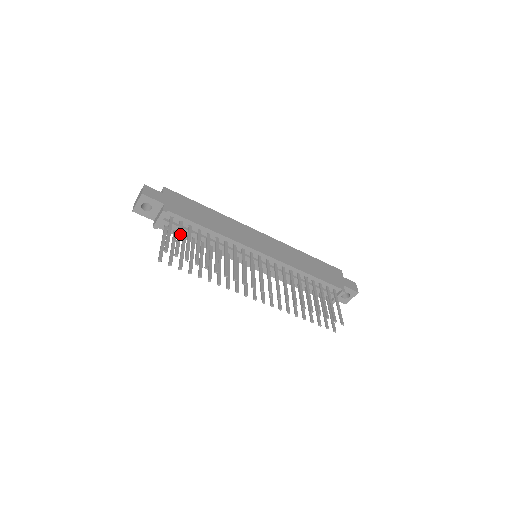
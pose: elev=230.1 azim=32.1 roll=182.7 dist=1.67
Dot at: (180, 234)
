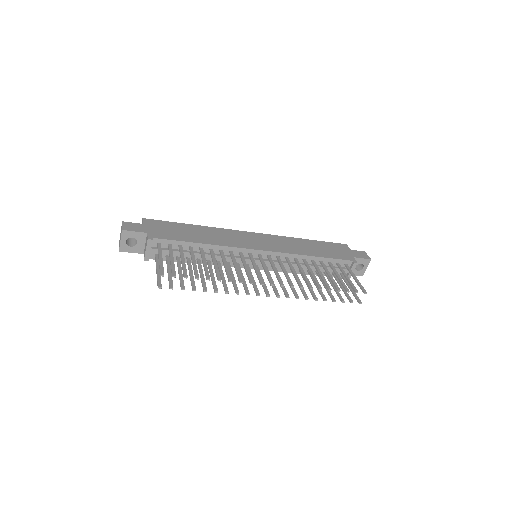
Dot at: (172, 256)
